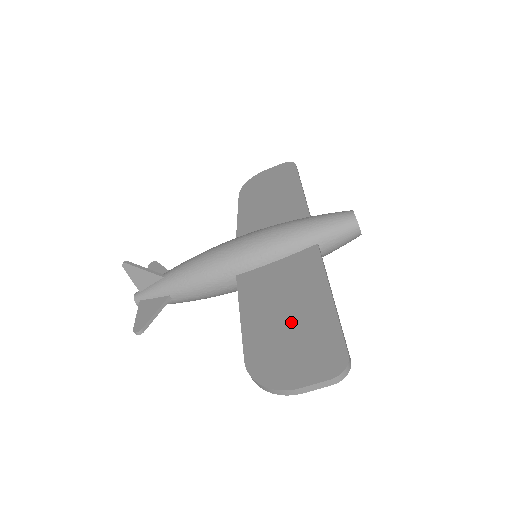
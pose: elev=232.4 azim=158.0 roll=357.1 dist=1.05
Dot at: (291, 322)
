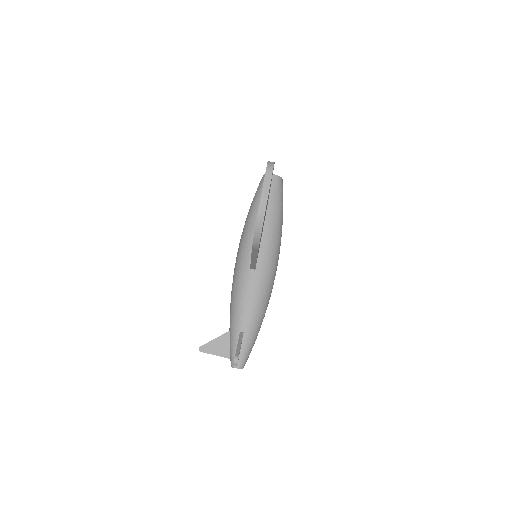
Dot at: occluded
